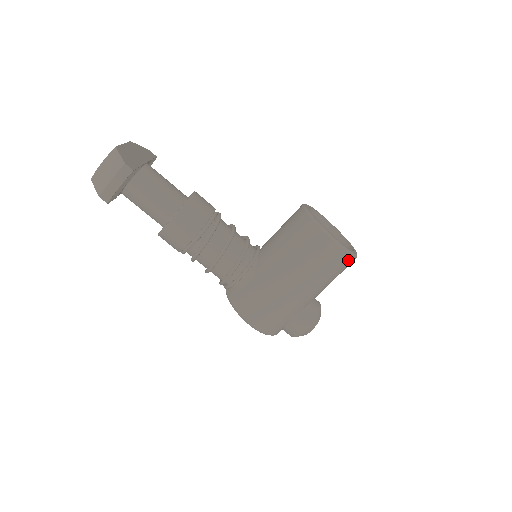
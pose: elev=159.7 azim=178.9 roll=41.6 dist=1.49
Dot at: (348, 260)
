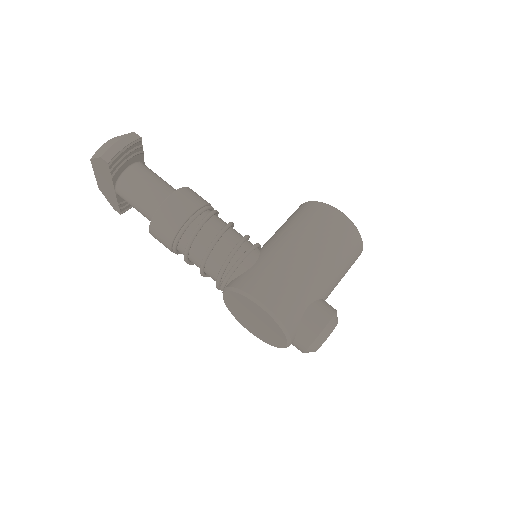
Dot at: (356, 238)
